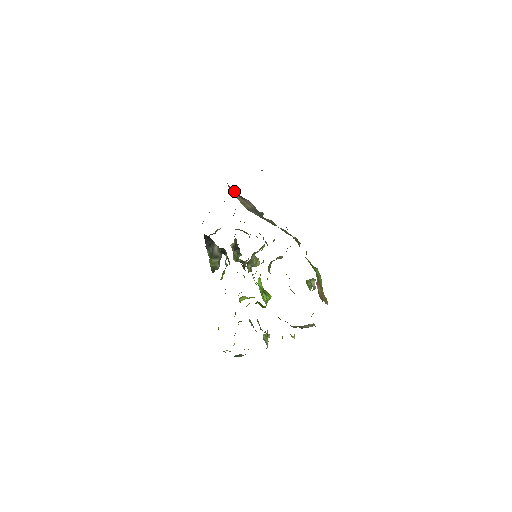
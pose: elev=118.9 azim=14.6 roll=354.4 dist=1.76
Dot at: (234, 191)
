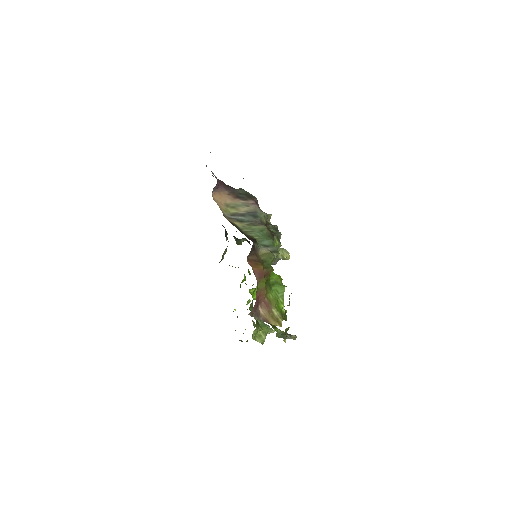
Dot at: (234, 192)
